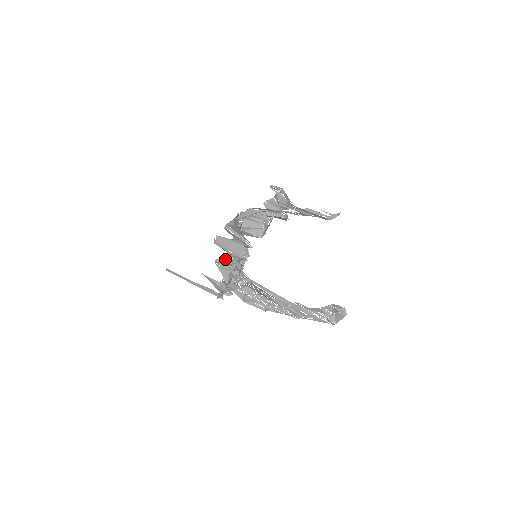
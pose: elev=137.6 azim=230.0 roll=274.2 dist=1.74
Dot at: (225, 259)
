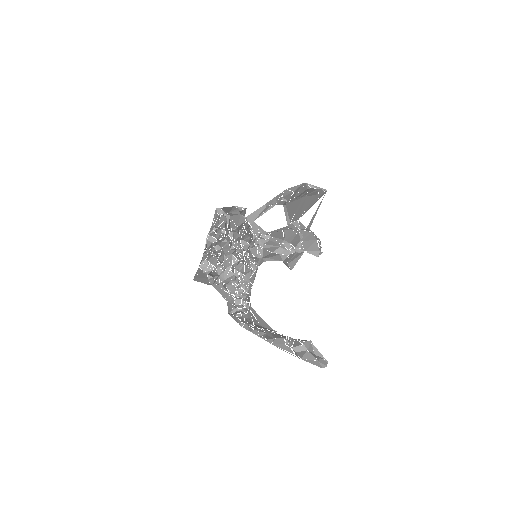
Dot at: (221, 224)
